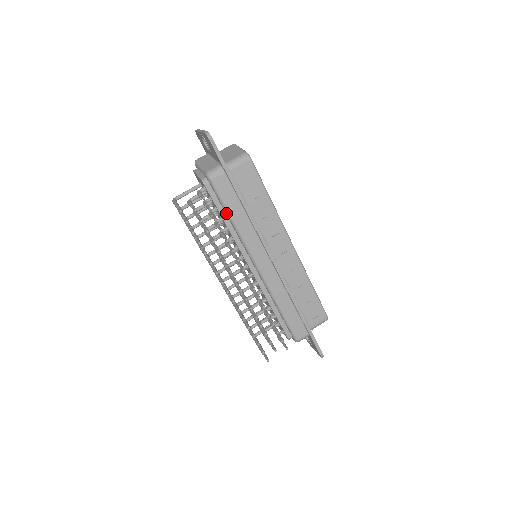
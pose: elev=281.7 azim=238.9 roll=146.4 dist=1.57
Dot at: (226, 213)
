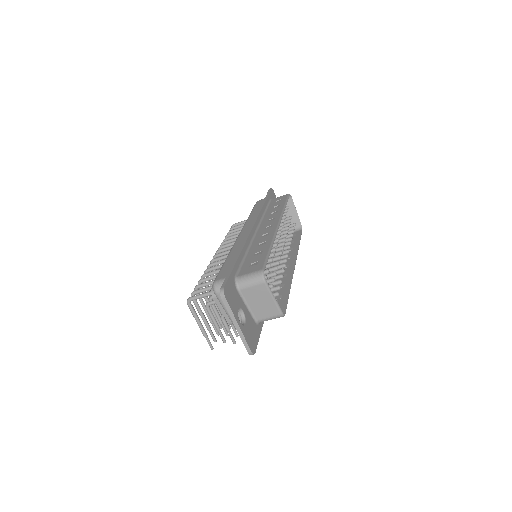
Dot at: occluded
